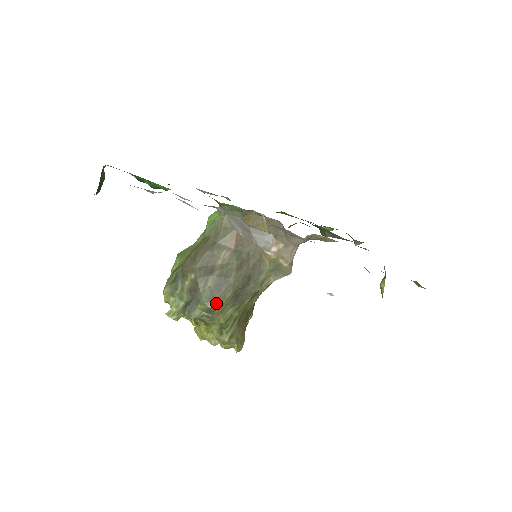
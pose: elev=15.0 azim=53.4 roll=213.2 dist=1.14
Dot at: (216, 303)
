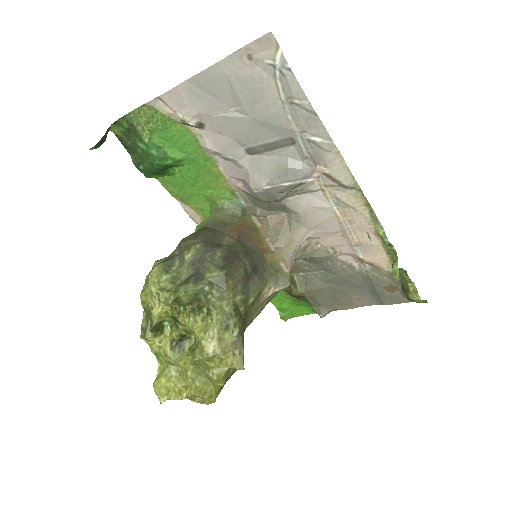
Dot at: (230, 272)
